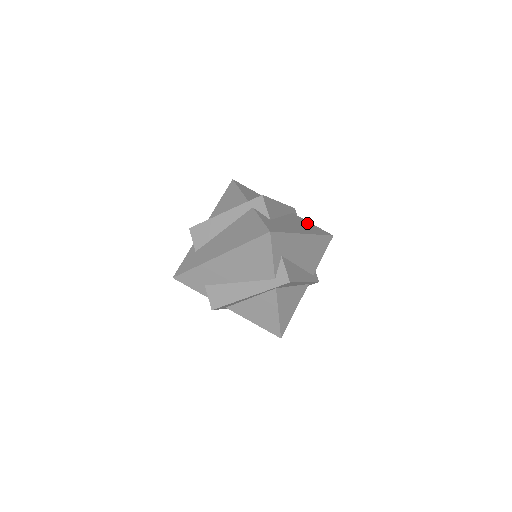
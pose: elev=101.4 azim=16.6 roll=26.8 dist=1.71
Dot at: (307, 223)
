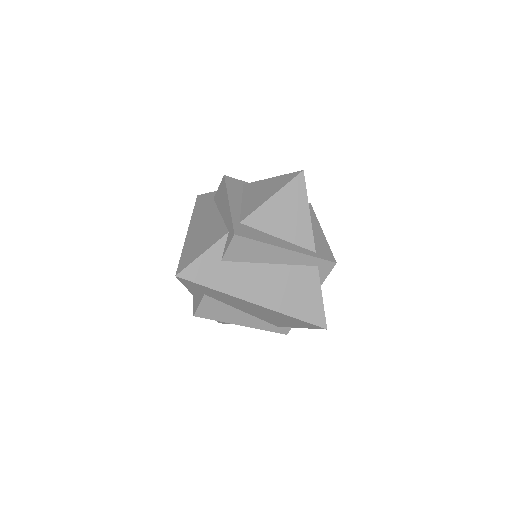
Dot at: (309, 292)
